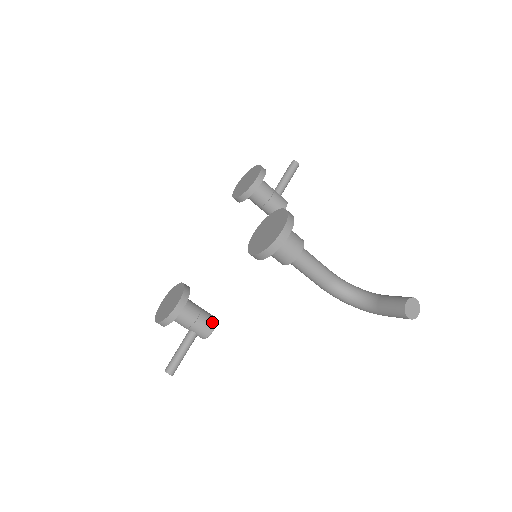
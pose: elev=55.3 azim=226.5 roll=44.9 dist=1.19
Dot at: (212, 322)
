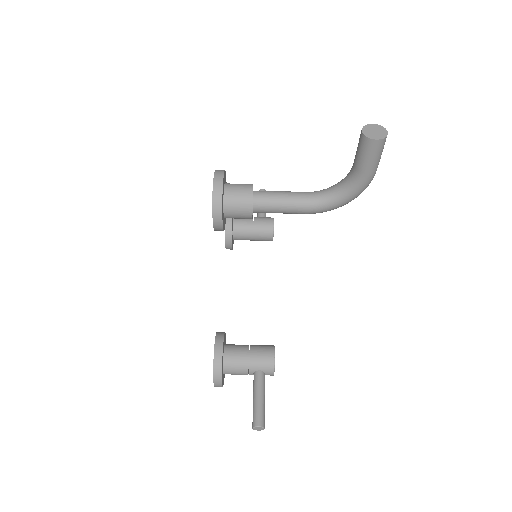
Dot at: (268, 349)
